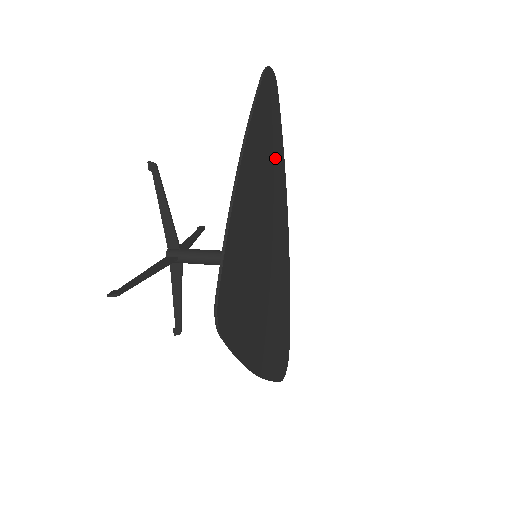
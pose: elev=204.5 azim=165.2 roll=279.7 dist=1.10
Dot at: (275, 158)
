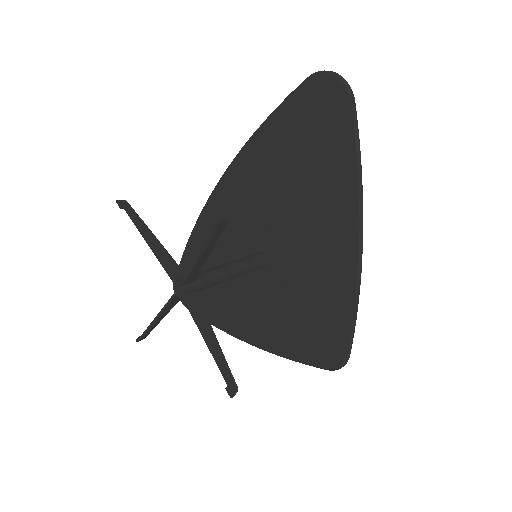
Dot at: (283, 155)
